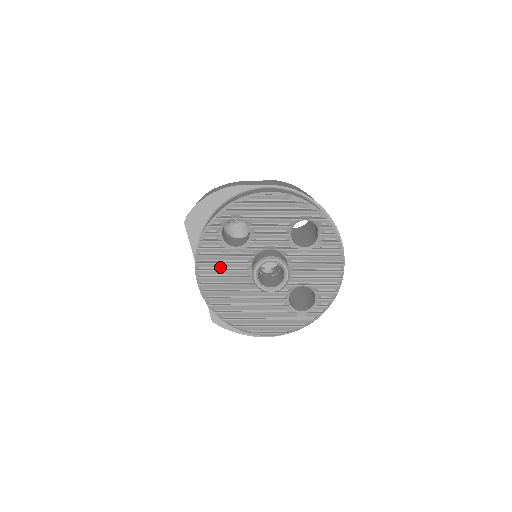
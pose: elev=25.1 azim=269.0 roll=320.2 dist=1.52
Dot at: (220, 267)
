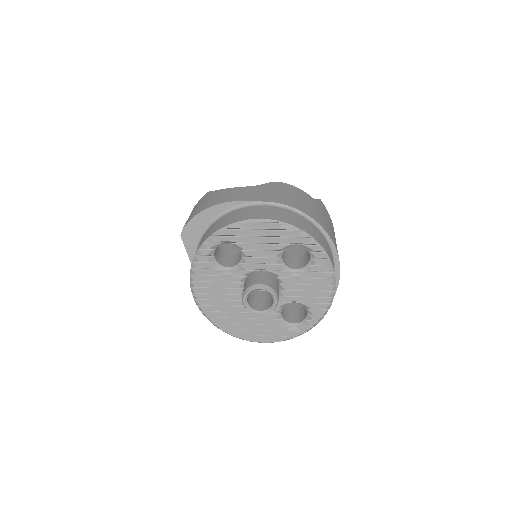
Dot at: (213, 286)
